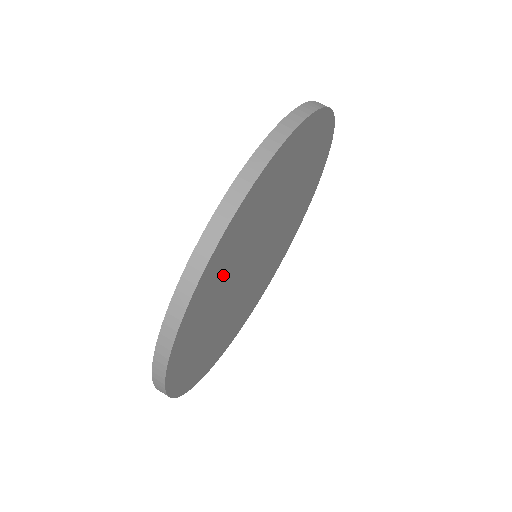
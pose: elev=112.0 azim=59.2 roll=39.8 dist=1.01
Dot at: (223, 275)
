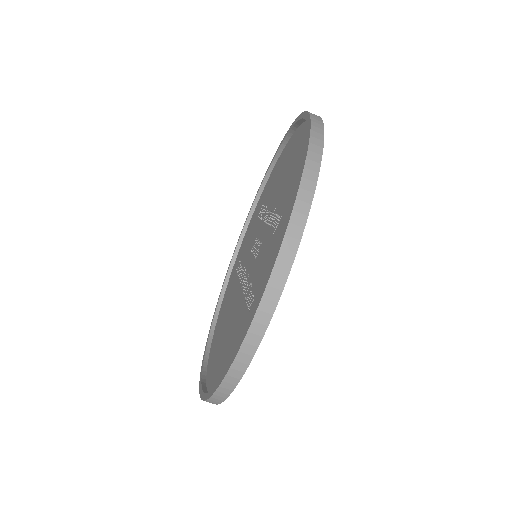
Dot at: occluded
